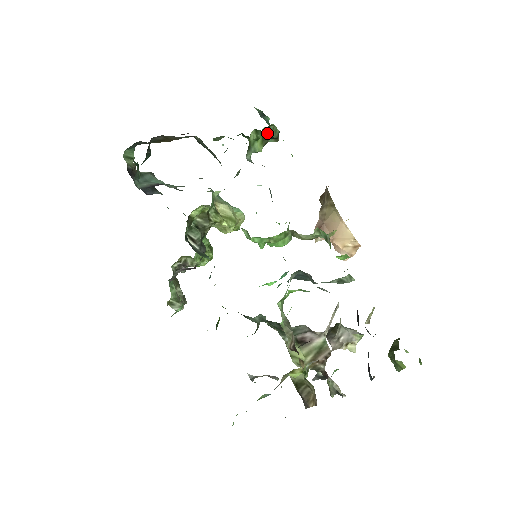
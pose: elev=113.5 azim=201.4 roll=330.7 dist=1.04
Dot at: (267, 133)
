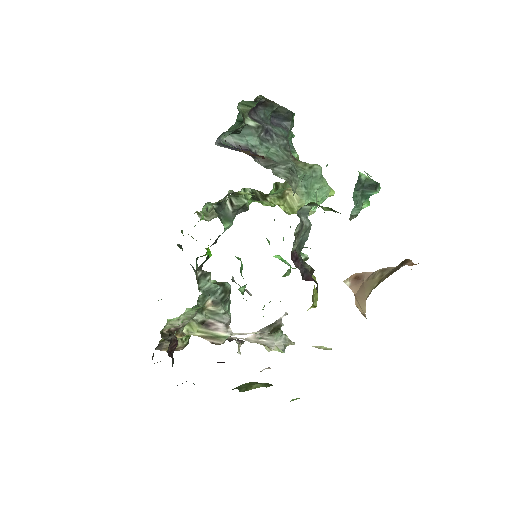
Dot at: (336, 211)
